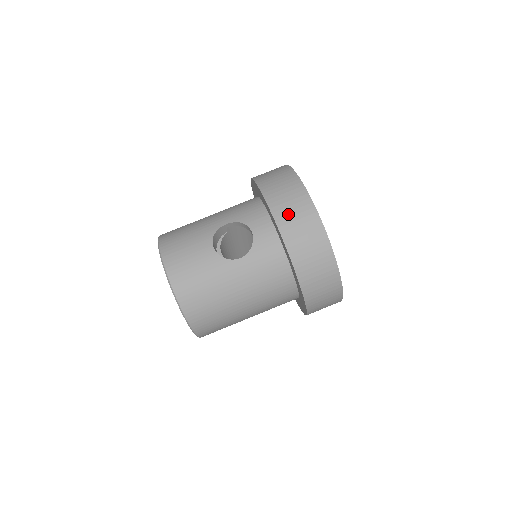
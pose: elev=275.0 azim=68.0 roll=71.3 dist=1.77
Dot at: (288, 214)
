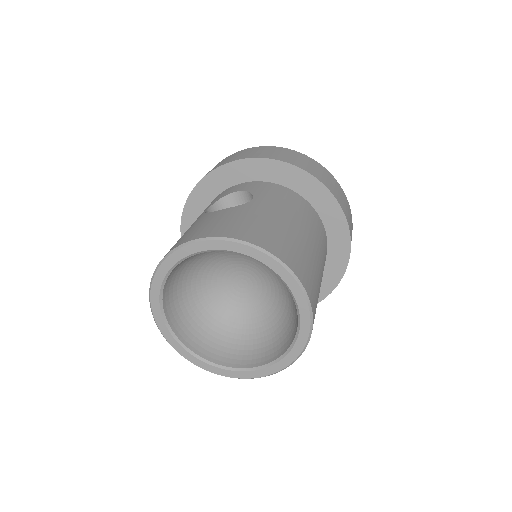
Dot at: (245, 155)
